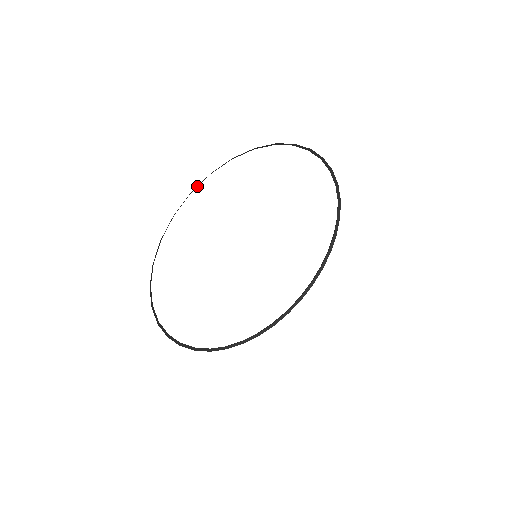
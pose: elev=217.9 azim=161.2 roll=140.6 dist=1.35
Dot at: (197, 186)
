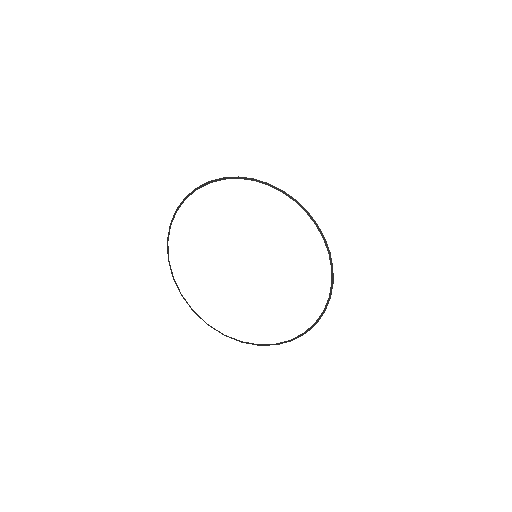
Dot at: (168, 236)
